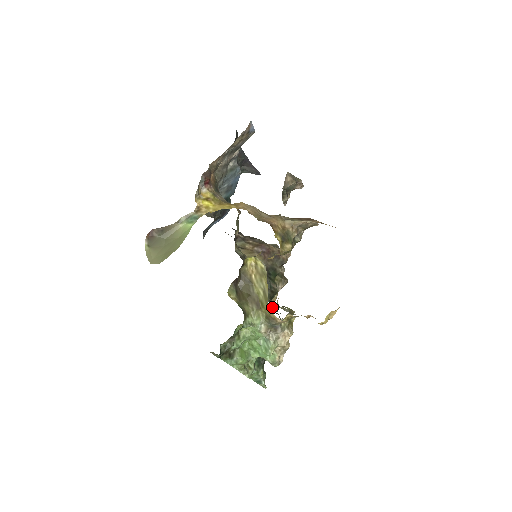
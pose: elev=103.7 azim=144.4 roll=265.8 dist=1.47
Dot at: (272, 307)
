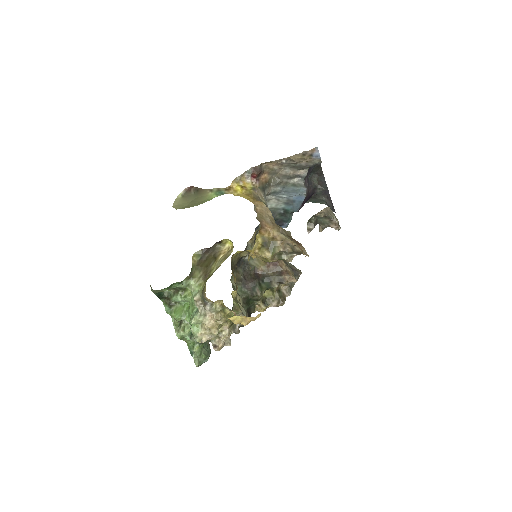
Dot at: (244, 307)
